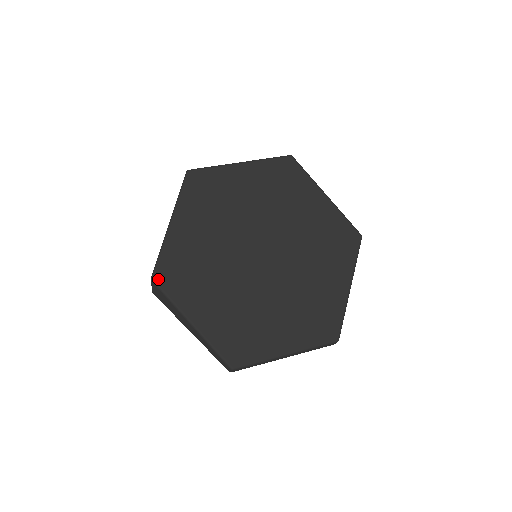
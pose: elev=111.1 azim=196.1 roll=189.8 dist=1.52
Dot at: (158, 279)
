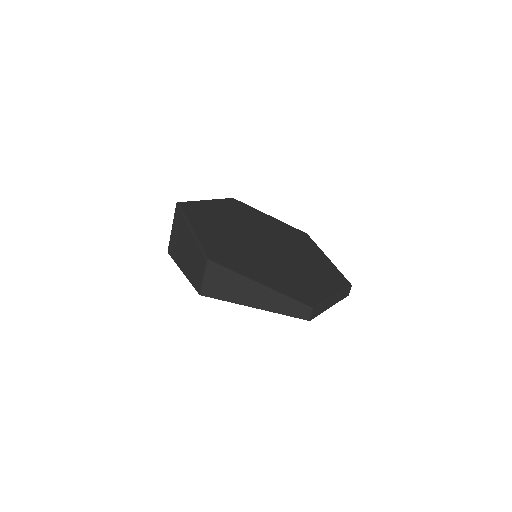
Dot at: (213, 259)
